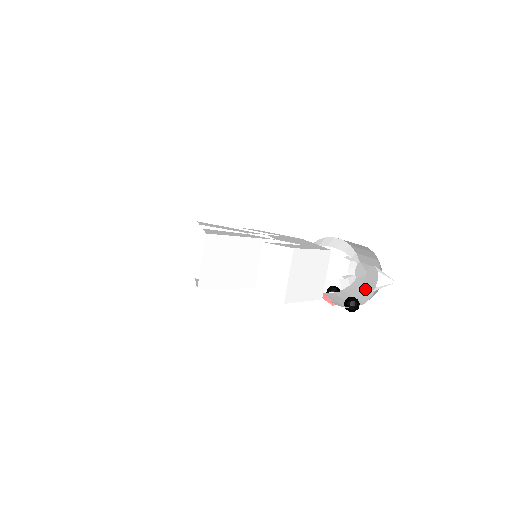
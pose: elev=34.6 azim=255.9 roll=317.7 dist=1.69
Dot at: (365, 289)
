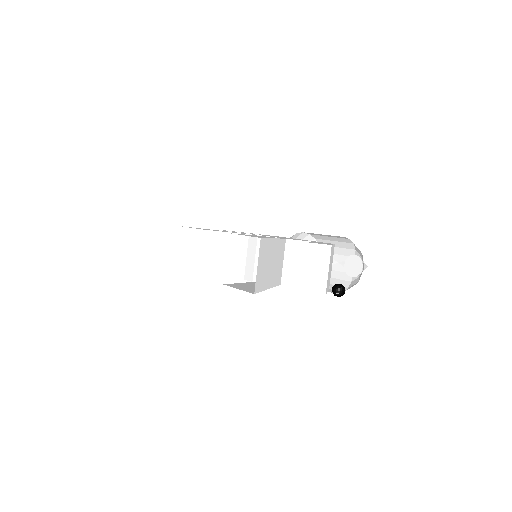
Dot at: (339, 276)
